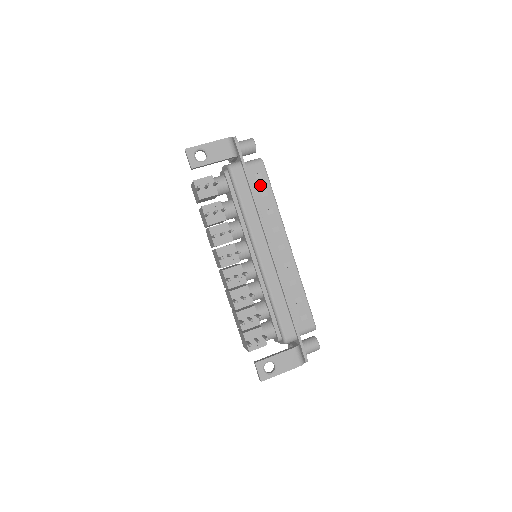
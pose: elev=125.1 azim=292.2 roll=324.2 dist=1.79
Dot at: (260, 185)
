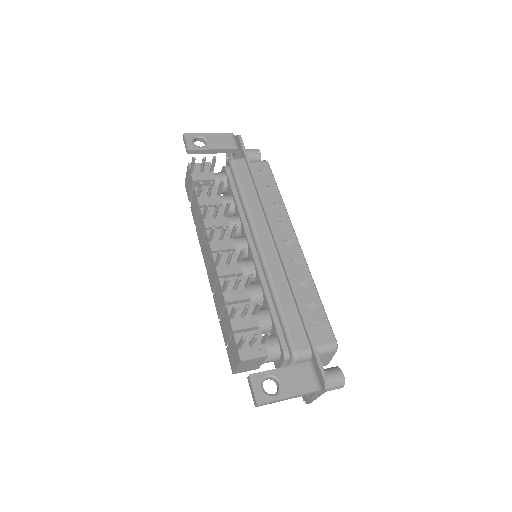
Dot at: (264, 180)
